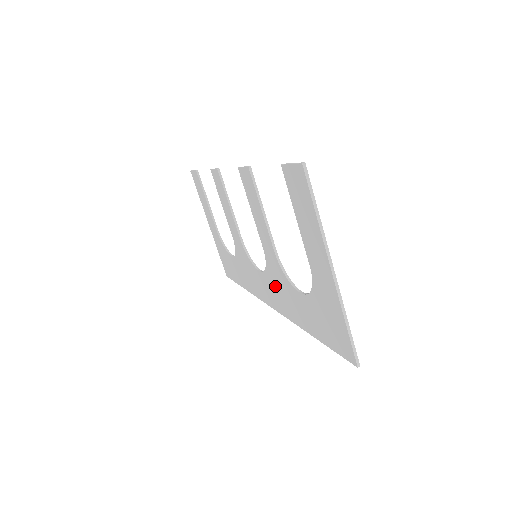
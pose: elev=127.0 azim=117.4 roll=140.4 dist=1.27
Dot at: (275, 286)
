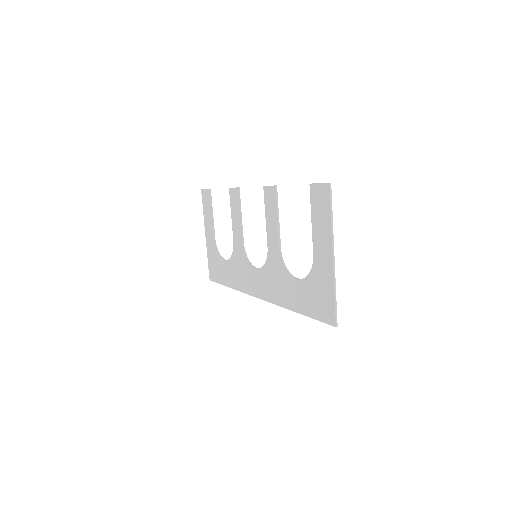
Dot at: (270, 278)
